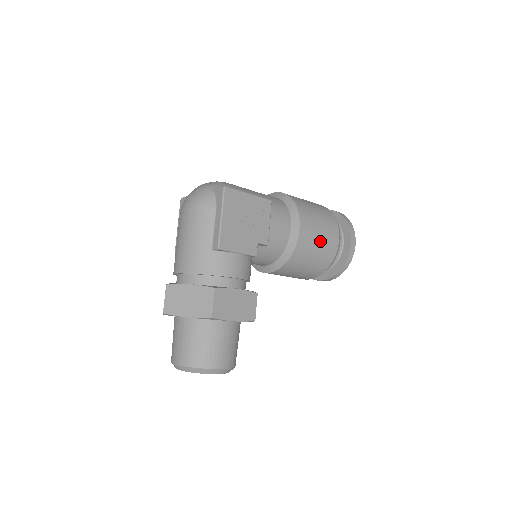
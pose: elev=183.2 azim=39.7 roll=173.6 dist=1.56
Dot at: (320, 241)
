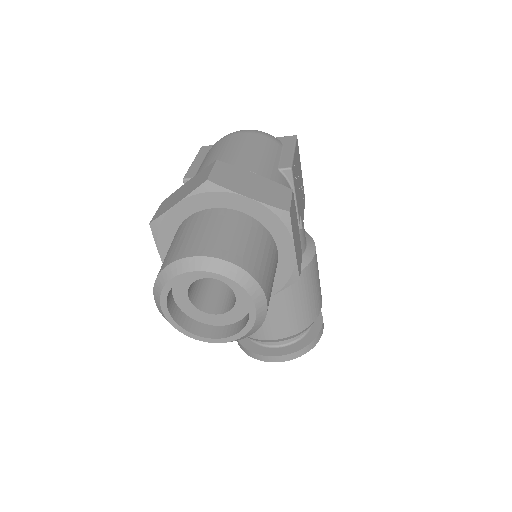
Dot at: (318, 284)
